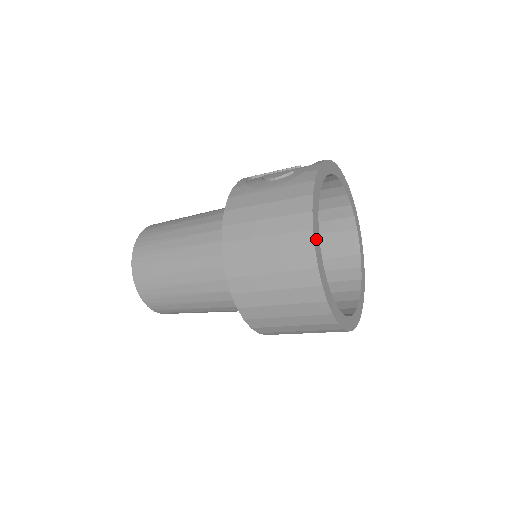
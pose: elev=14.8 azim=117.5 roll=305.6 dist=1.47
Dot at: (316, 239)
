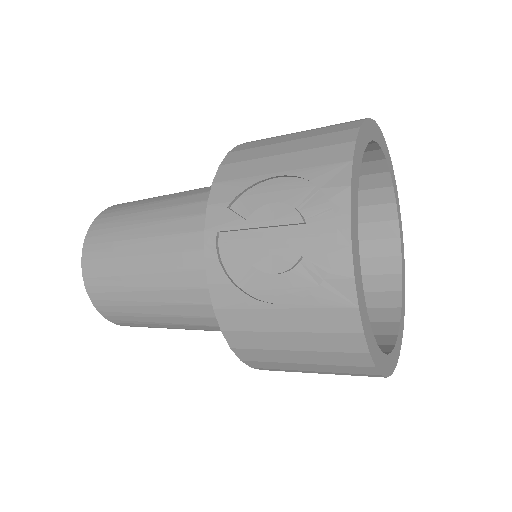
Dot at: (379, 362)
